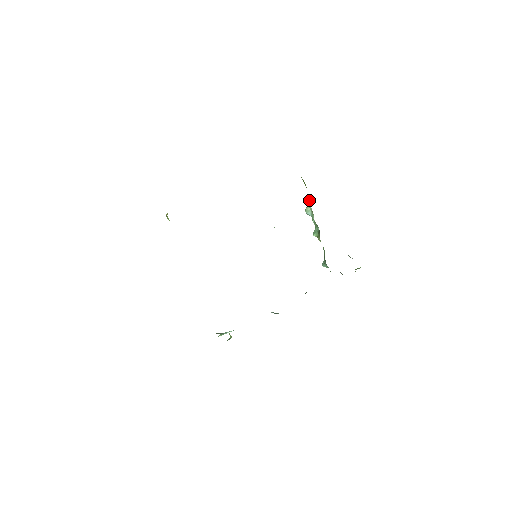
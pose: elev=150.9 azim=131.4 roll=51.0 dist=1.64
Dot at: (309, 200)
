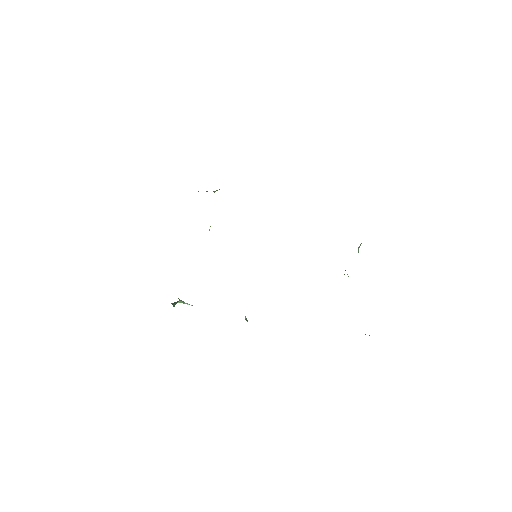
Dot at: occluded
